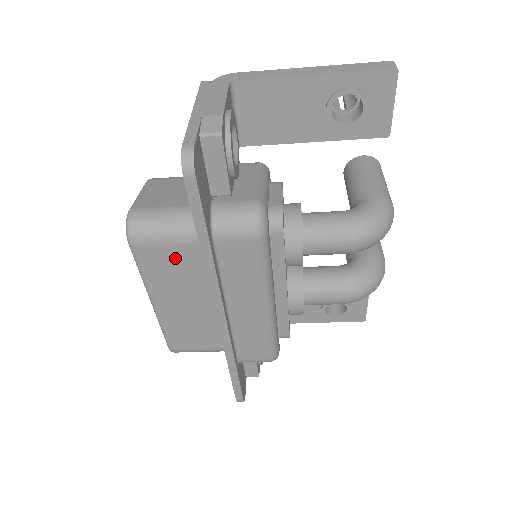
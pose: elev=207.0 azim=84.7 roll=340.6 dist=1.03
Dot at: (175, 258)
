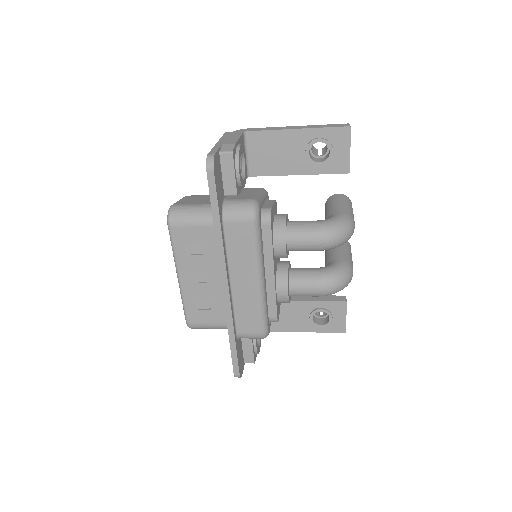
Dot at: (197, 238)
